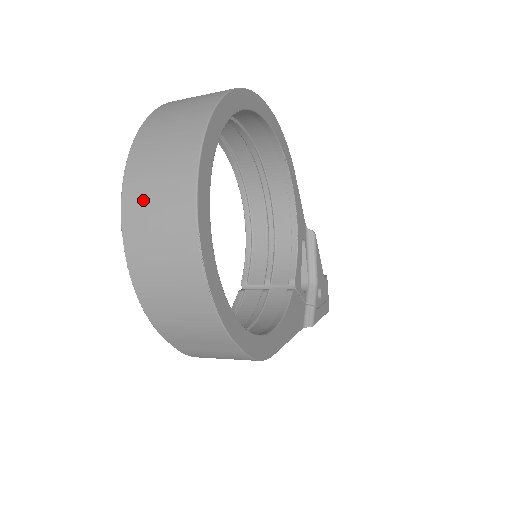
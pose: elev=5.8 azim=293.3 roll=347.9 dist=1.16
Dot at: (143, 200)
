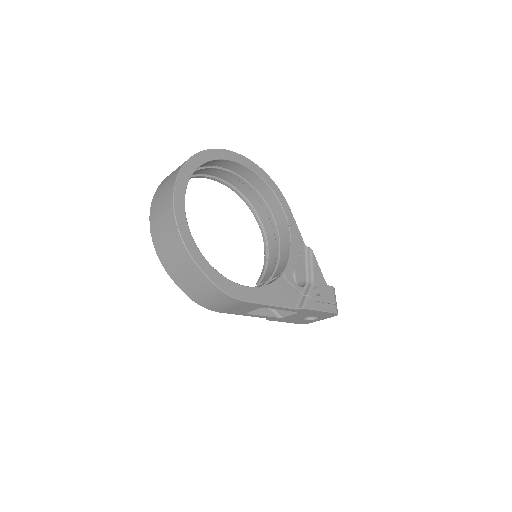
Dot at: (158, 197)
